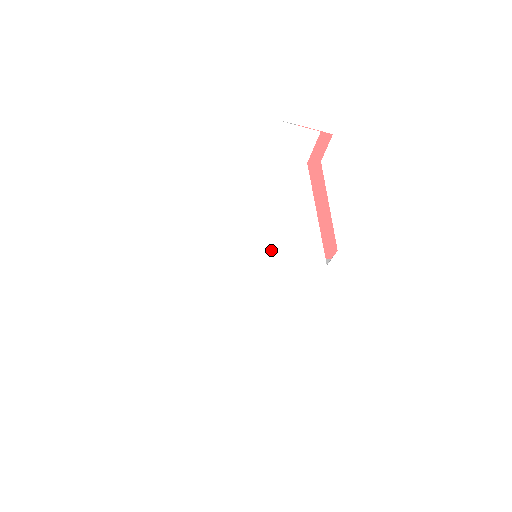
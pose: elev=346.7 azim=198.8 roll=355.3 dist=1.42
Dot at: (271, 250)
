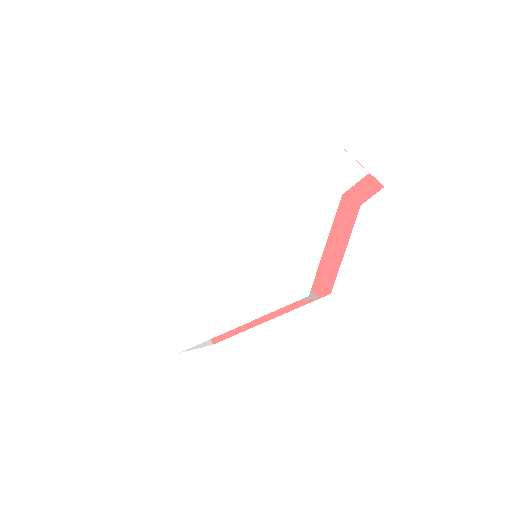
Dot at: (269, 255)
